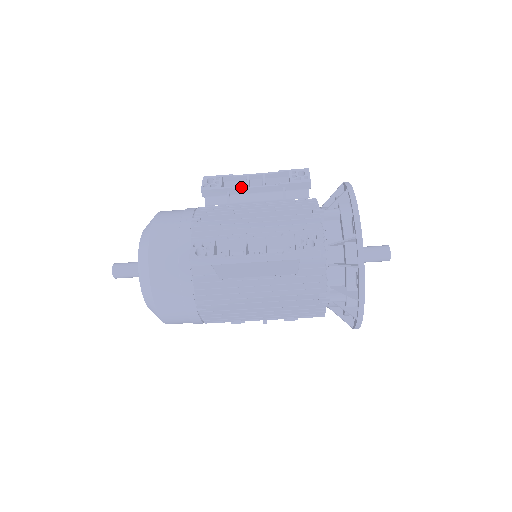
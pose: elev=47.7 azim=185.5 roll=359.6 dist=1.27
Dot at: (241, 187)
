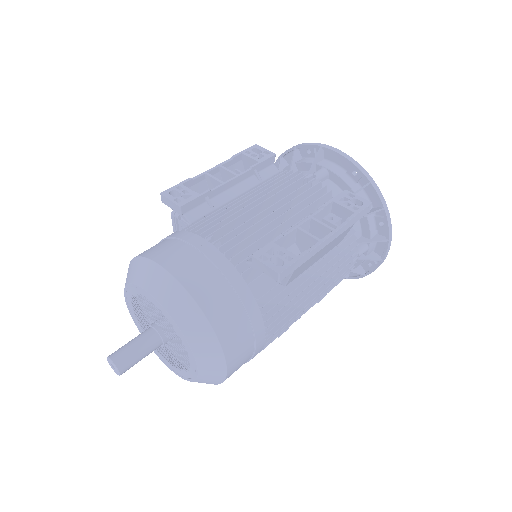
Dot at: (218, 186)
